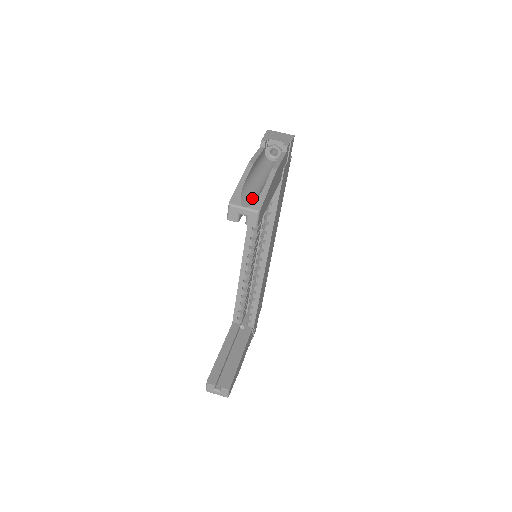
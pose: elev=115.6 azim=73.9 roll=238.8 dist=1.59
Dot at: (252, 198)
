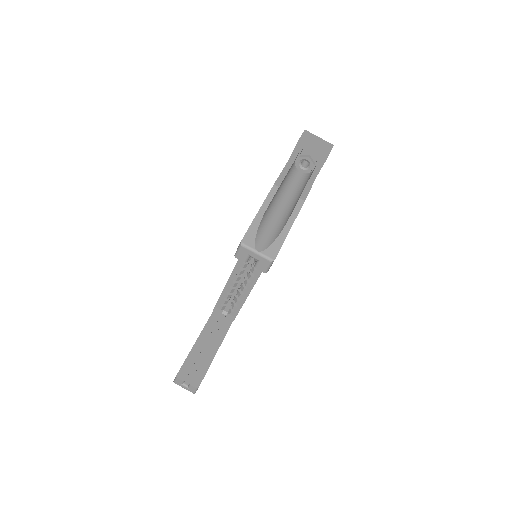
Dot at: (269, 237)
